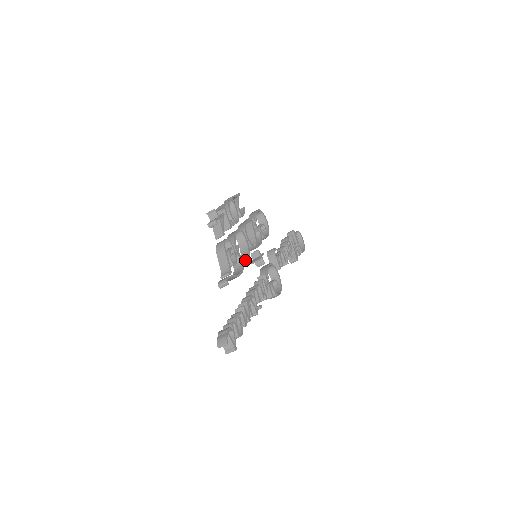
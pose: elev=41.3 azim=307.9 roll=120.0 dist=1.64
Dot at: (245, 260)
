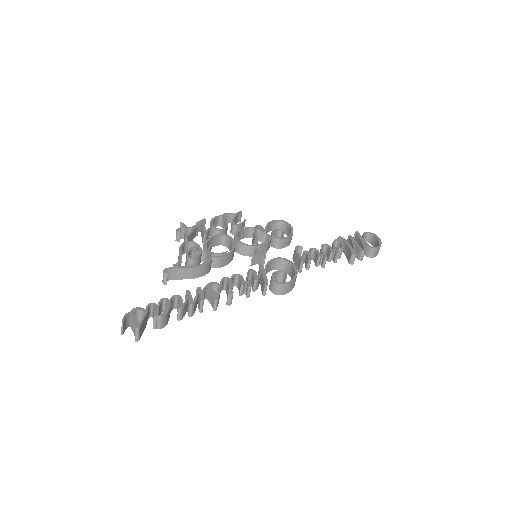
Dot at: (223, 257)
